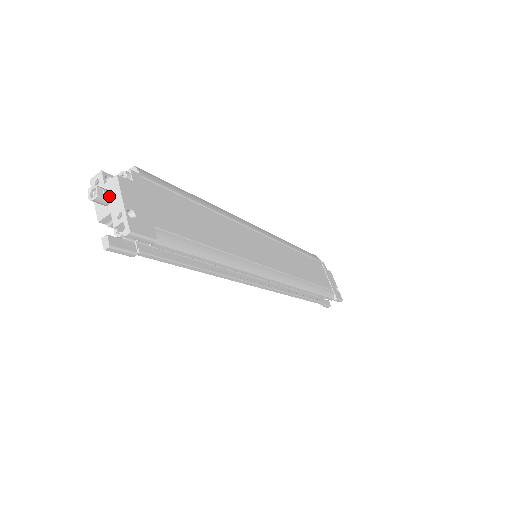
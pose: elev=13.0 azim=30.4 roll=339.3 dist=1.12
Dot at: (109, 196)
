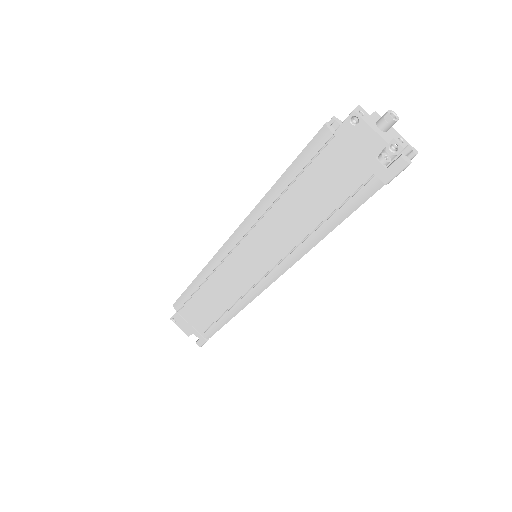
Dot at: occluded
